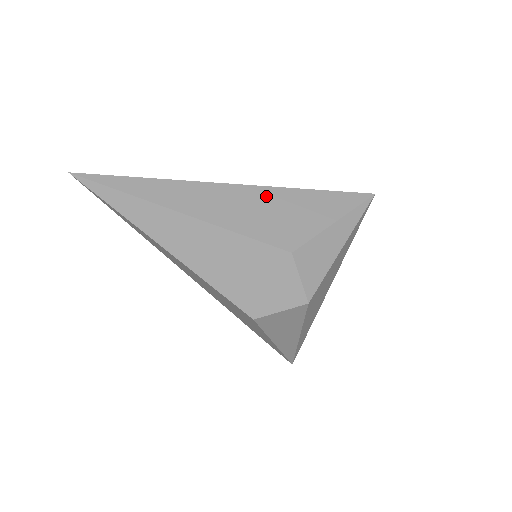
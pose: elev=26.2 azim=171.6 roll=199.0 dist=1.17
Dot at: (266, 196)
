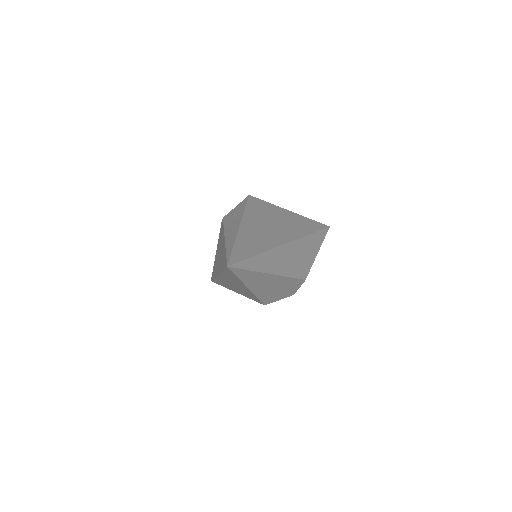
Dot at: (300, 246)
